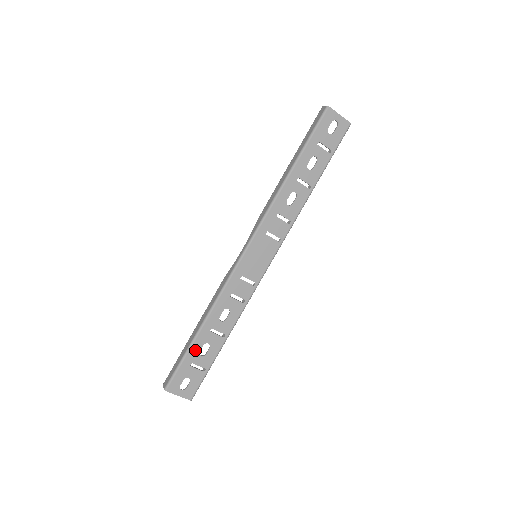
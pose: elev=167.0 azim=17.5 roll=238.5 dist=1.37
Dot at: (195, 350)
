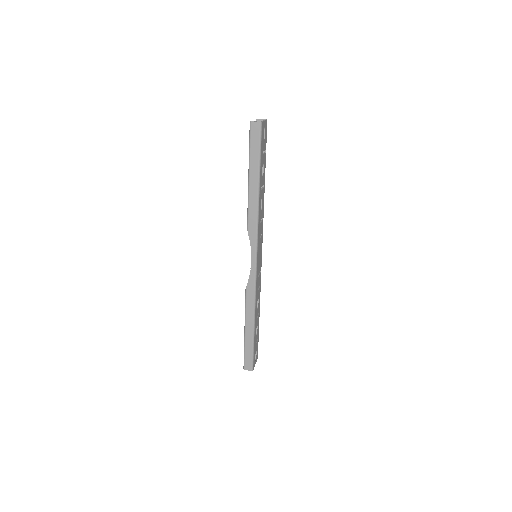
Dot at: (255, 337)
